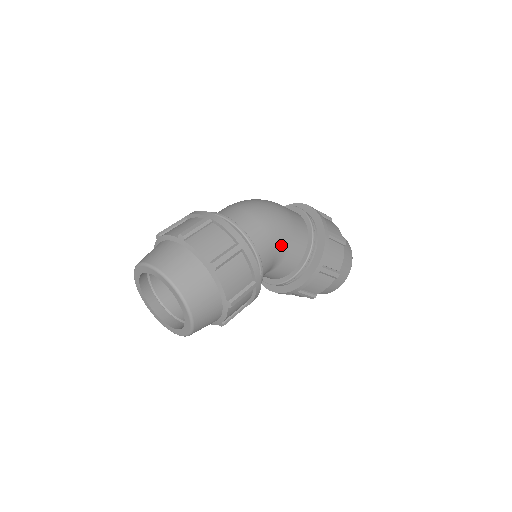
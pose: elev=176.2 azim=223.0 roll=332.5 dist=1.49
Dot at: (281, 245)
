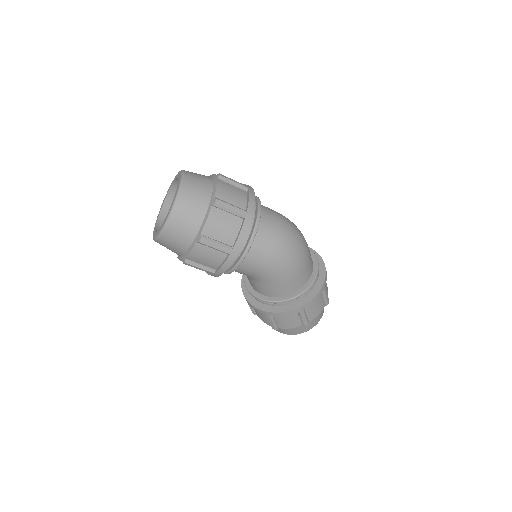
Dot at: (264, 278)
